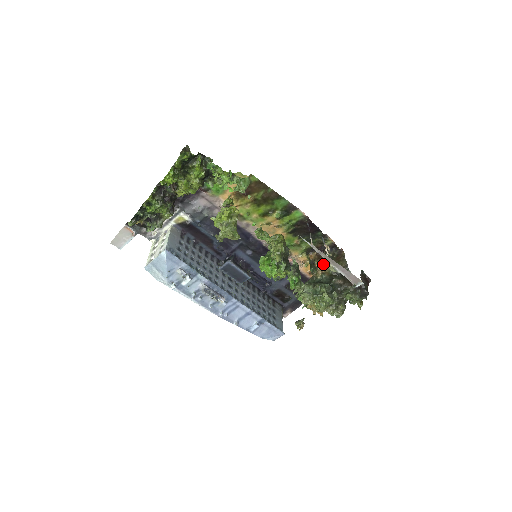
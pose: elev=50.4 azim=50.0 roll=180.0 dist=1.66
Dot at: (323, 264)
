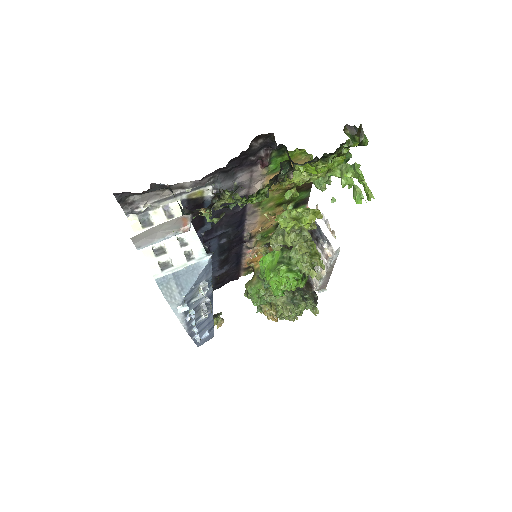
Dot at: occluded
